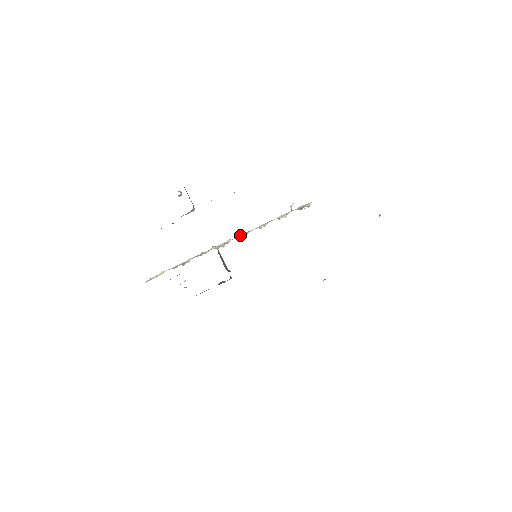
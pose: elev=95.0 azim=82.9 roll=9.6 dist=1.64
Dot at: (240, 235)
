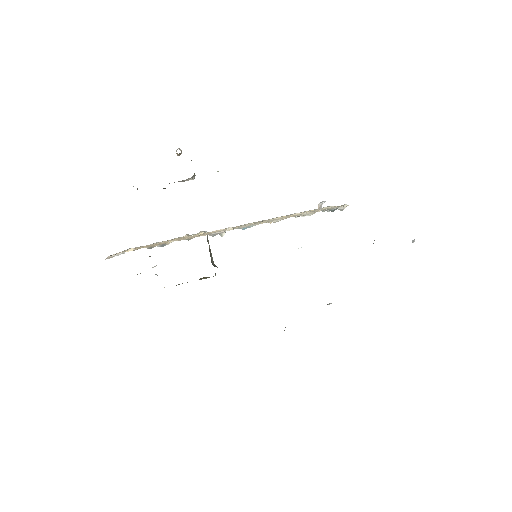
Dot at: occluded
